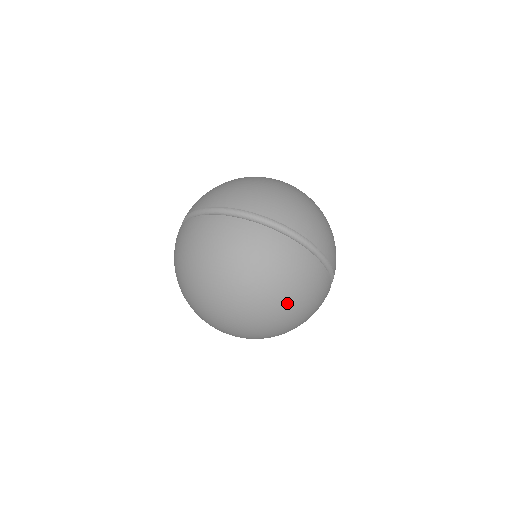
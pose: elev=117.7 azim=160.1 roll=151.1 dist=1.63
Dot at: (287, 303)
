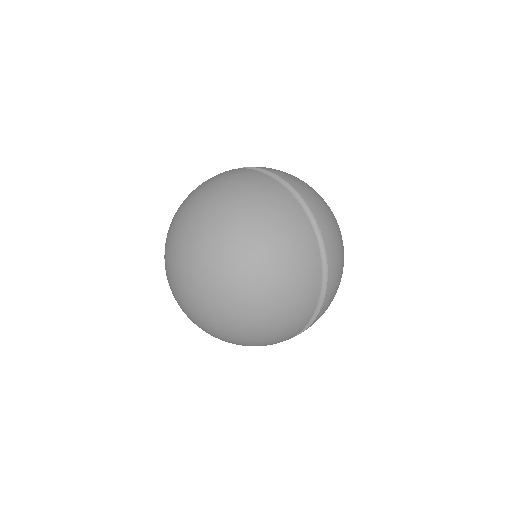
Dot at: (240, 217)
